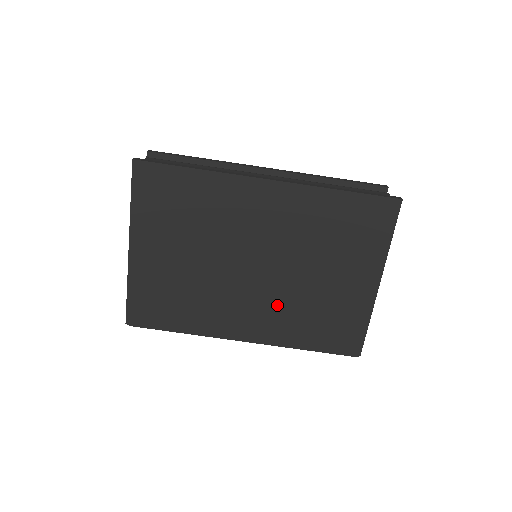
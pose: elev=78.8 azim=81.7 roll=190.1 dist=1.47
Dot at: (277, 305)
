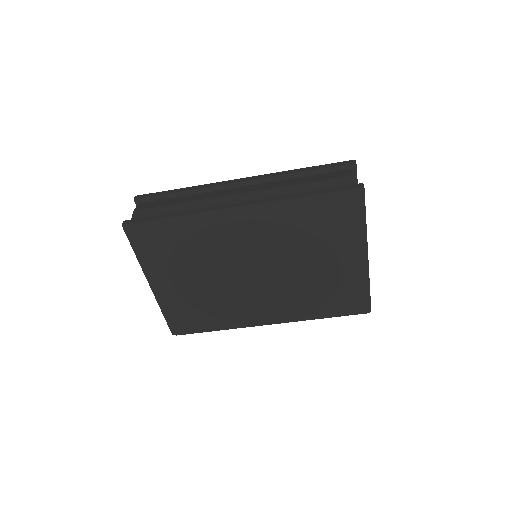
Dot at: (285, 294)
